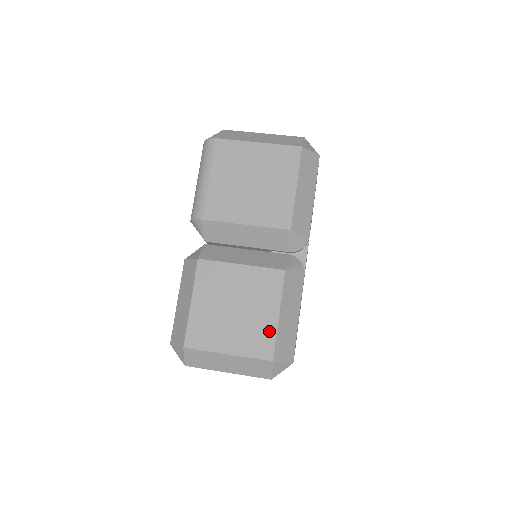
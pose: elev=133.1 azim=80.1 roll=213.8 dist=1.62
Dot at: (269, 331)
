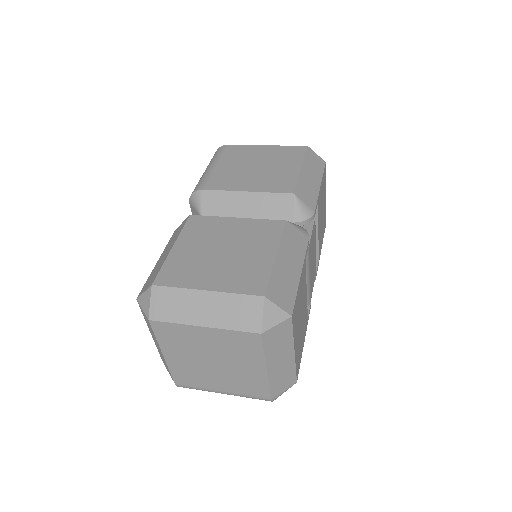
Dot at: (262, 269)
